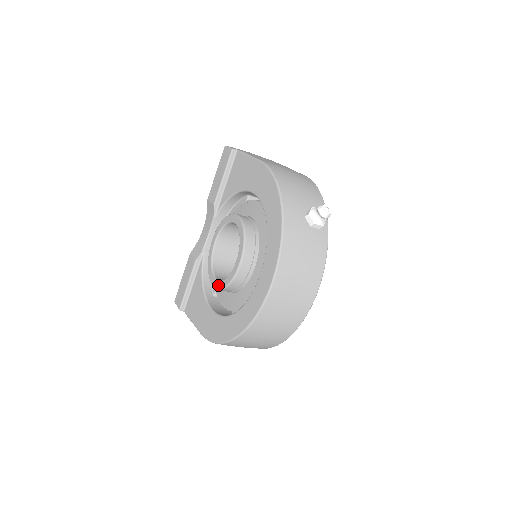
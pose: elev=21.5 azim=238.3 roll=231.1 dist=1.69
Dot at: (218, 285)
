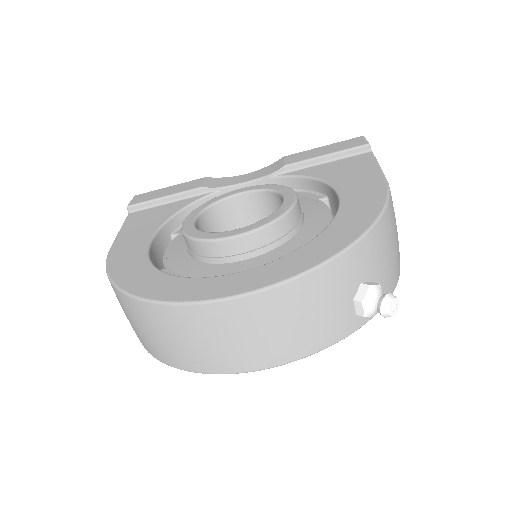
Dot at: (188, 228)
